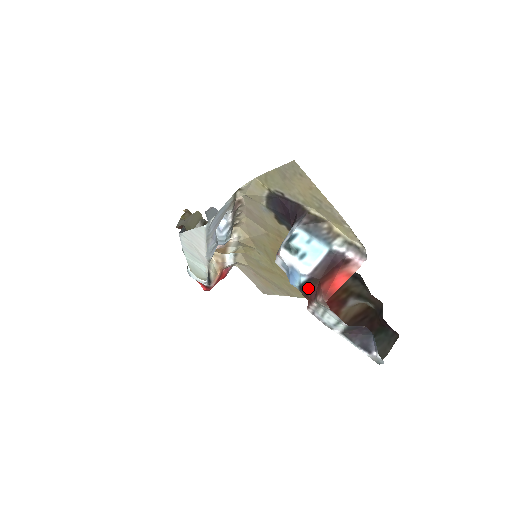
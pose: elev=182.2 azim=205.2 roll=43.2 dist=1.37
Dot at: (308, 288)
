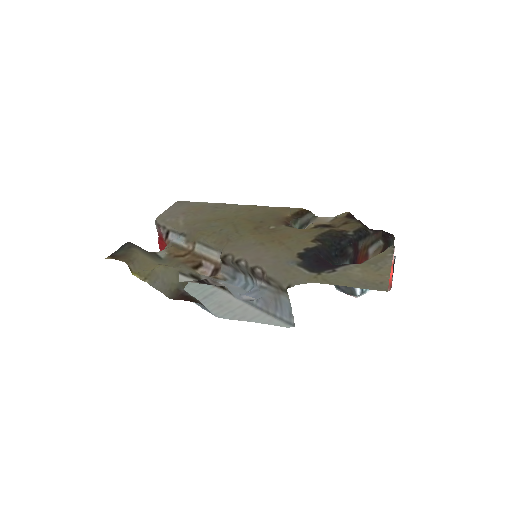
Dot at: occluded
